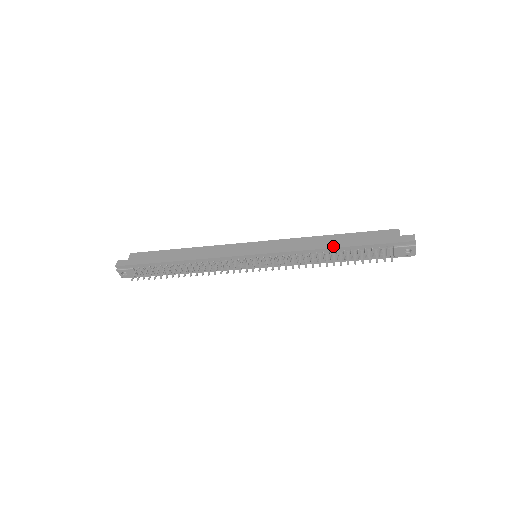
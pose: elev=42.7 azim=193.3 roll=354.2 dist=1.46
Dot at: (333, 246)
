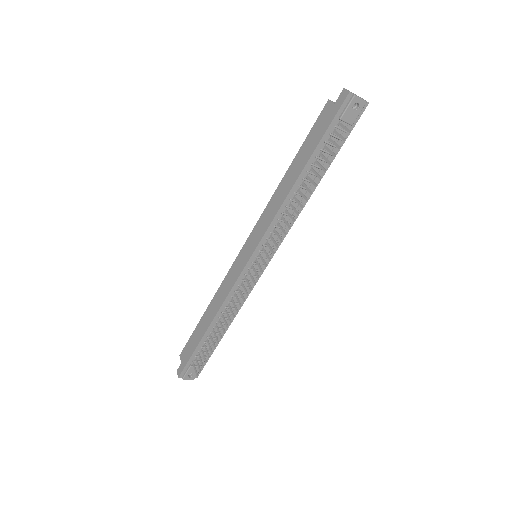
Dot at: (295, 179)
